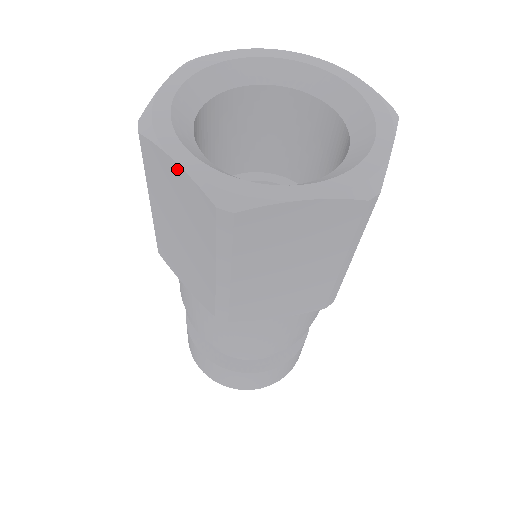
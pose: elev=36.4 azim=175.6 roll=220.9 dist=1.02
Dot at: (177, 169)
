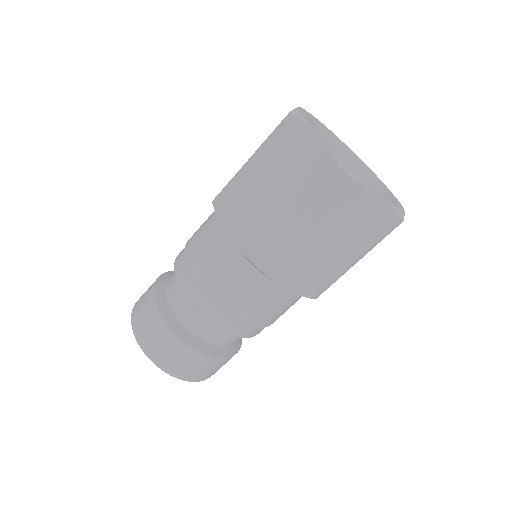
Dot at: (319, 142)
